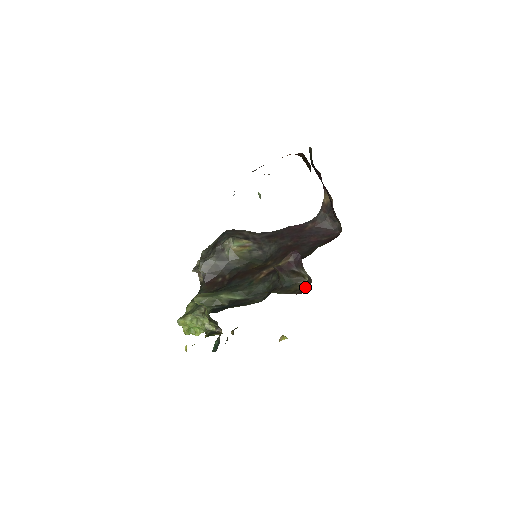
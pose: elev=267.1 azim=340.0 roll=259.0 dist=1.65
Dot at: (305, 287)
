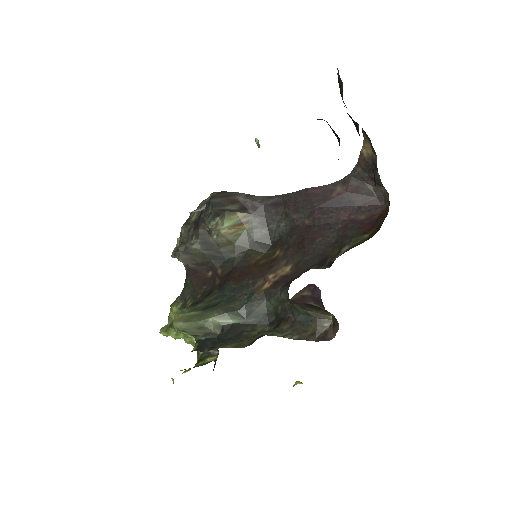
Dot at: (329, 328)
